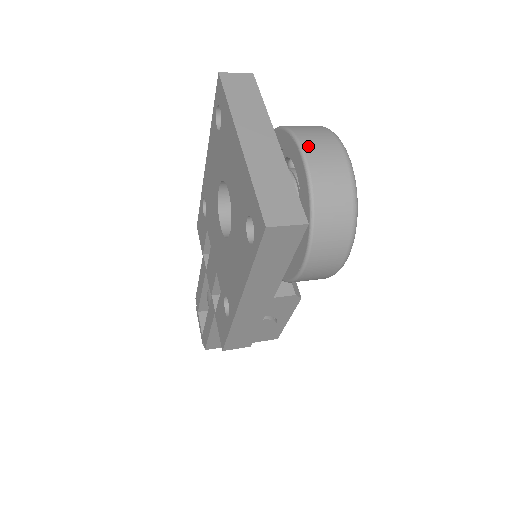
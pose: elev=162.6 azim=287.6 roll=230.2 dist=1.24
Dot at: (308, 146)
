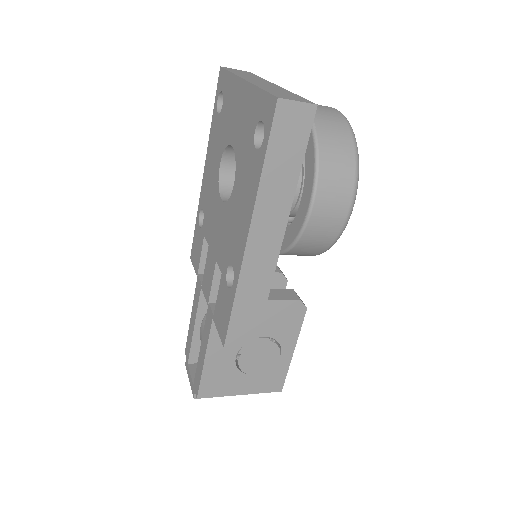
Dot at: occluded
